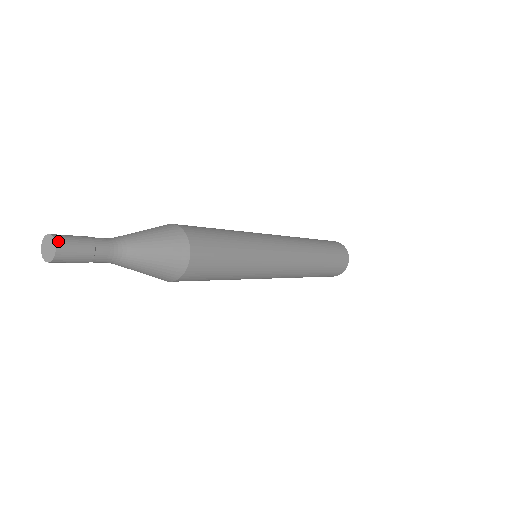
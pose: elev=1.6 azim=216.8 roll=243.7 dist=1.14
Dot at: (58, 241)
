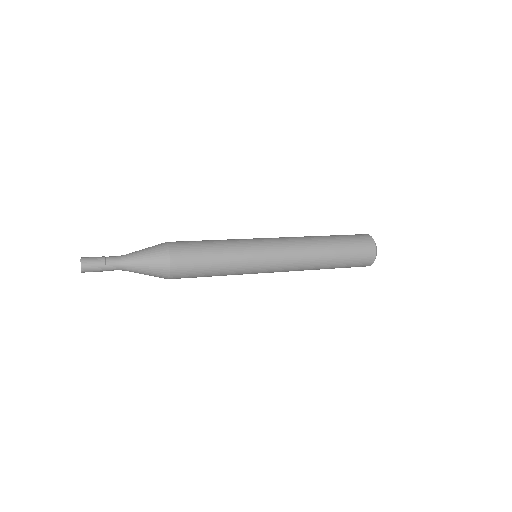
Dot at: (82, 258)
